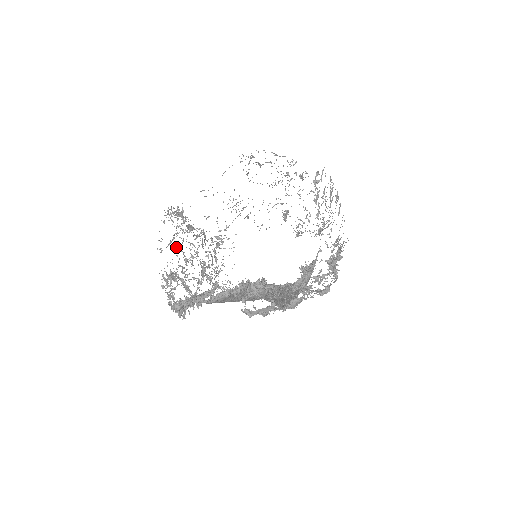
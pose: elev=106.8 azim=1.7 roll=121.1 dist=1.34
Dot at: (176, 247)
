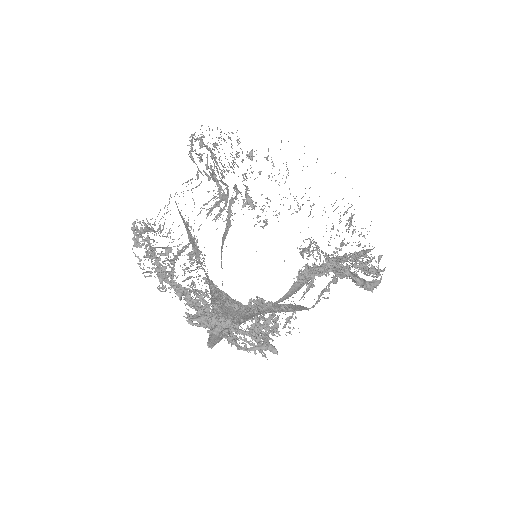
Dot at: (164, 281)
